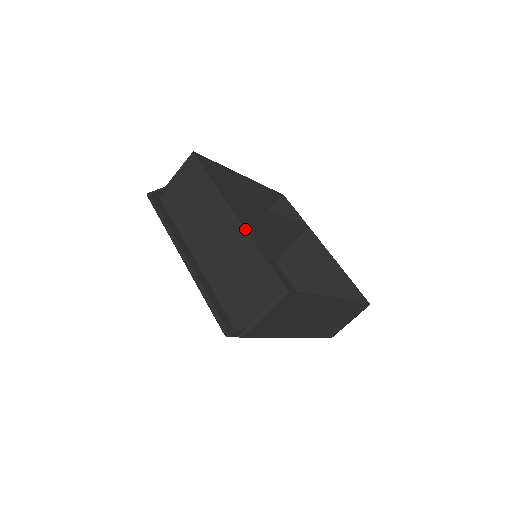
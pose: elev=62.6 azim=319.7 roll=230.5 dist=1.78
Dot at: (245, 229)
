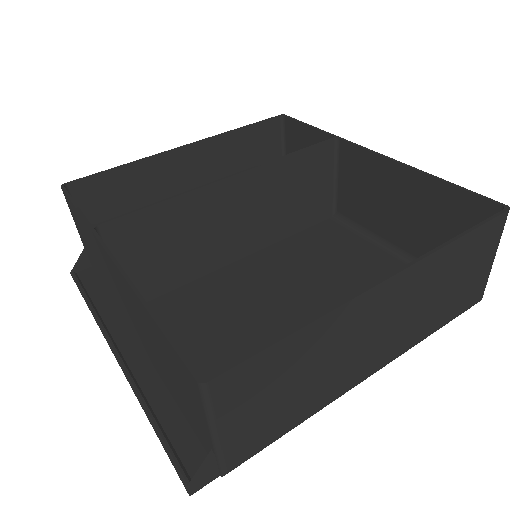
Dot at: (123, 277)
